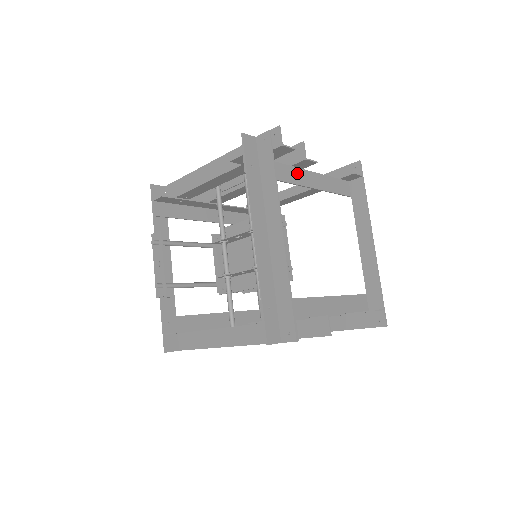
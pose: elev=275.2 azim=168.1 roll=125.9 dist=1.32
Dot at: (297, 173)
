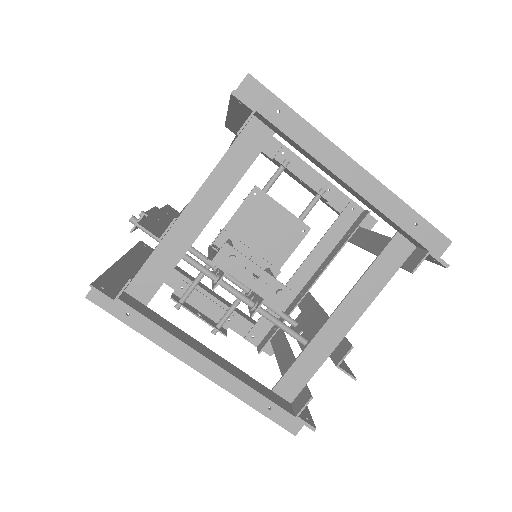
Dot at: (177, 233)
